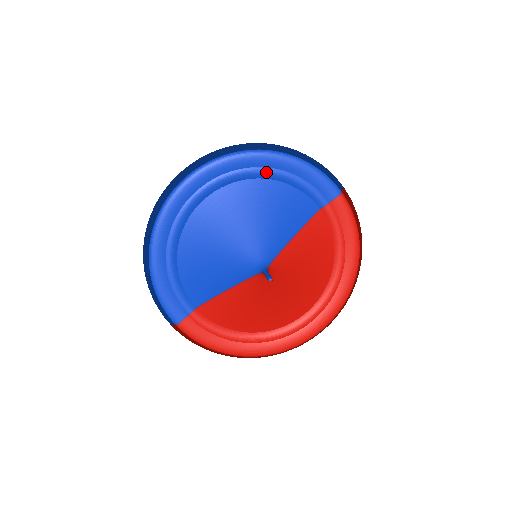
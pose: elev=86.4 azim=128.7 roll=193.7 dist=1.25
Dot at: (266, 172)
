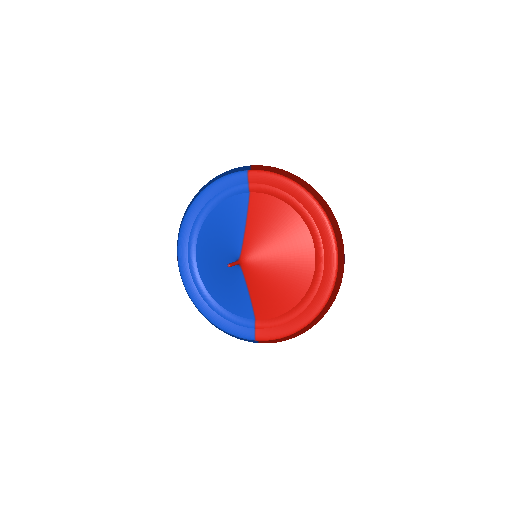
Dot at: (204, 212)
